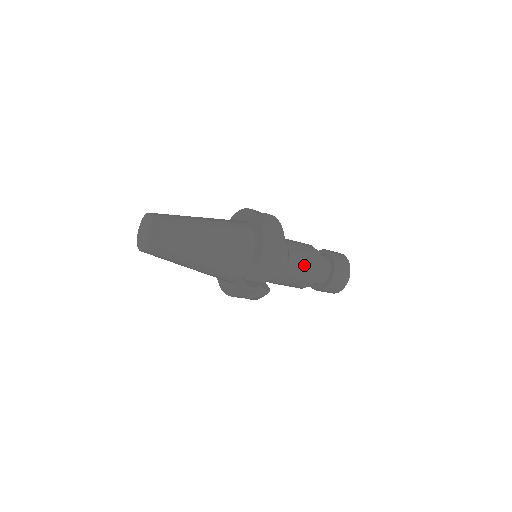
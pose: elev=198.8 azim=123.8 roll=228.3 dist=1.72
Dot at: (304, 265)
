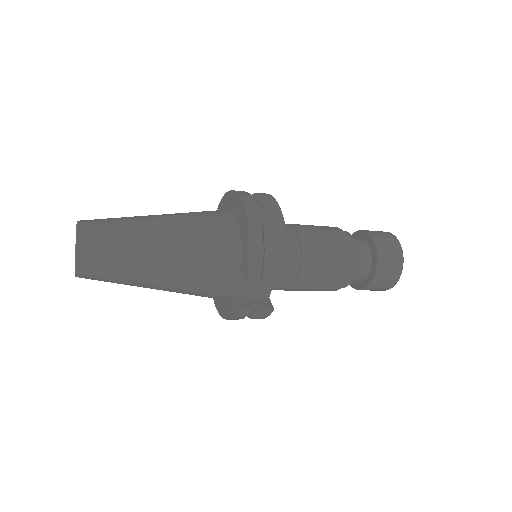
Dot at: (327, 263)
